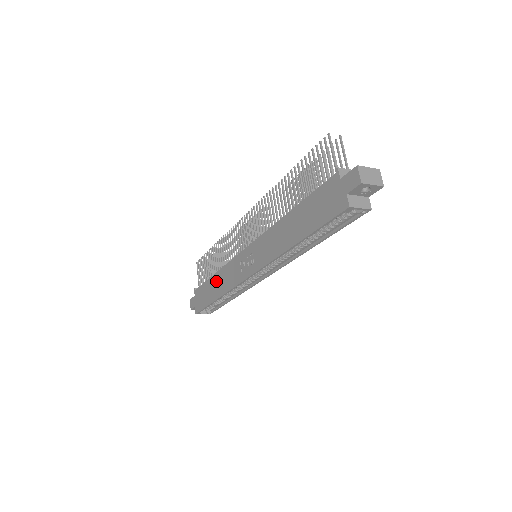
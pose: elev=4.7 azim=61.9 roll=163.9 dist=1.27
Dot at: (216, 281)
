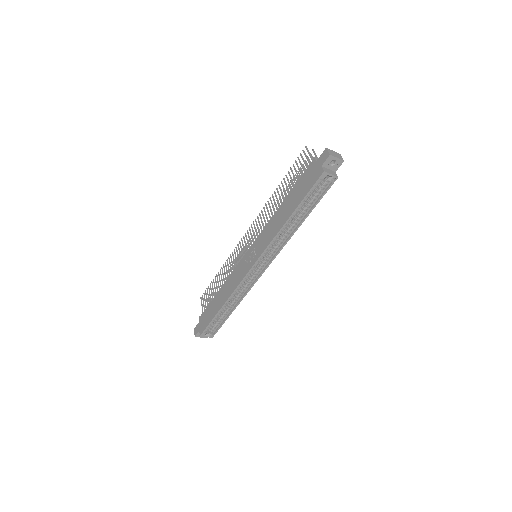
Dot at: (221, 293)
